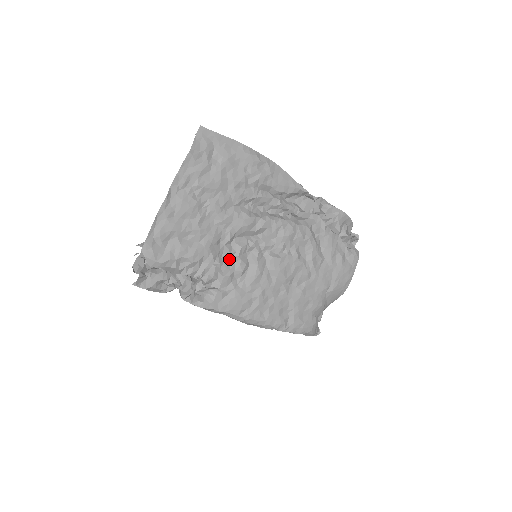
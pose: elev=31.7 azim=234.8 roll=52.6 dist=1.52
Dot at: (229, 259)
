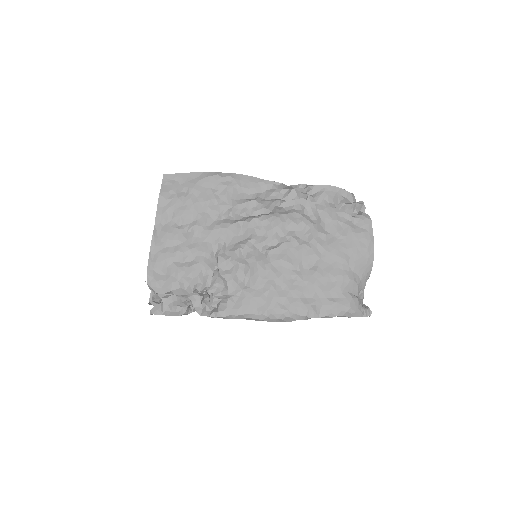
Dot at: (227, 266)
